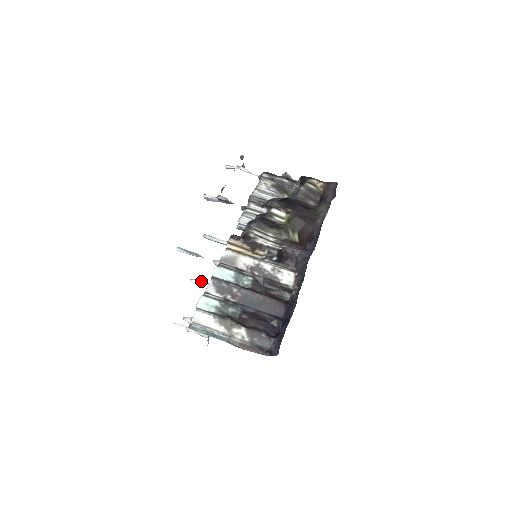
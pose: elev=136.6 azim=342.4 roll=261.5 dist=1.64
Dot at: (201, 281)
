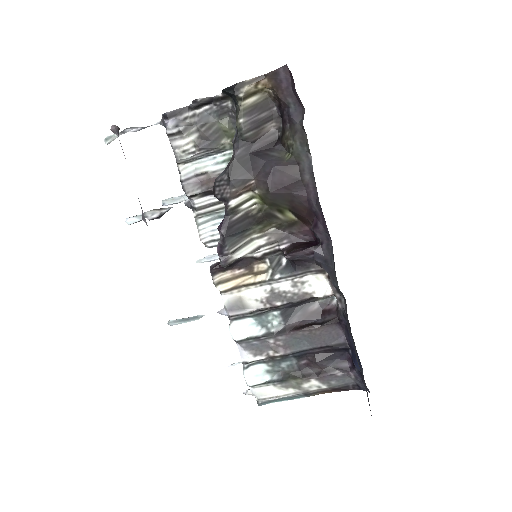
Dot at: (208, 258)
